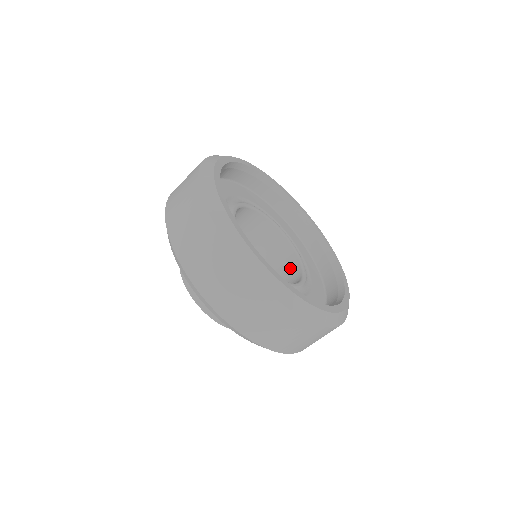
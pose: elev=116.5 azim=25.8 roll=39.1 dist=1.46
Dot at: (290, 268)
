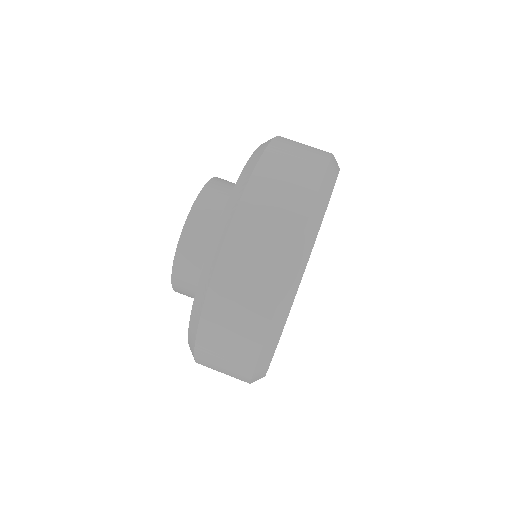
Dot at: occluded
